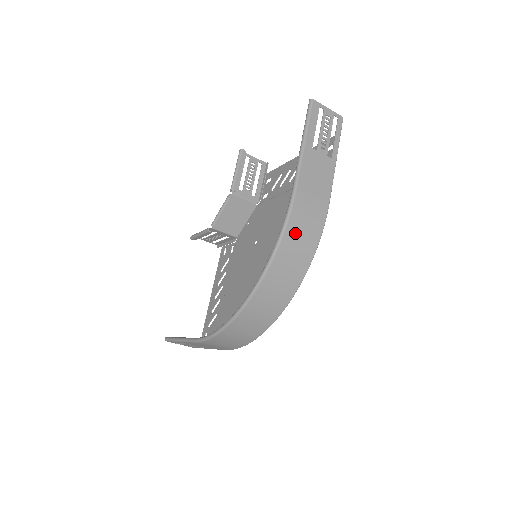
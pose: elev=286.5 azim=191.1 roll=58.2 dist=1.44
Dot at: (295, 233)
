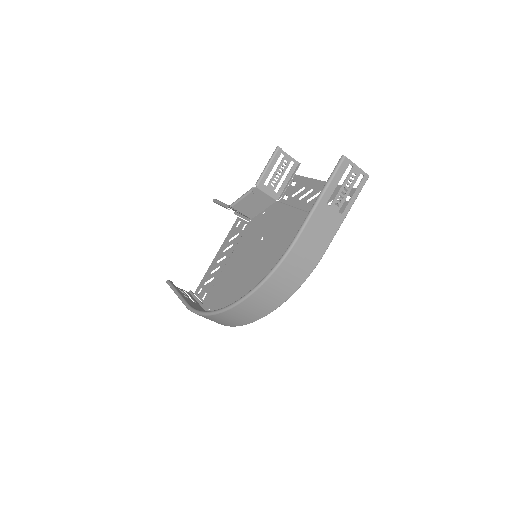
Dot at: (284, 274)
